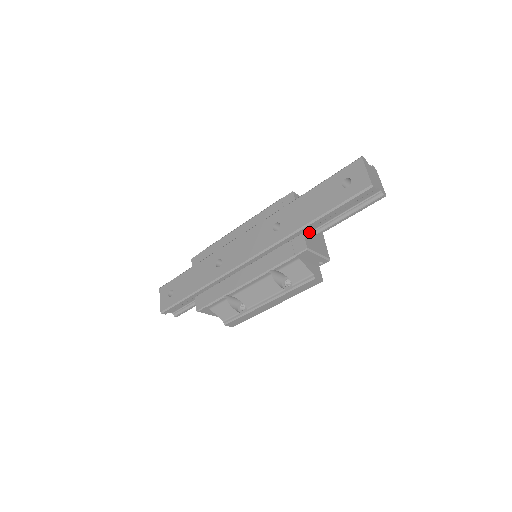
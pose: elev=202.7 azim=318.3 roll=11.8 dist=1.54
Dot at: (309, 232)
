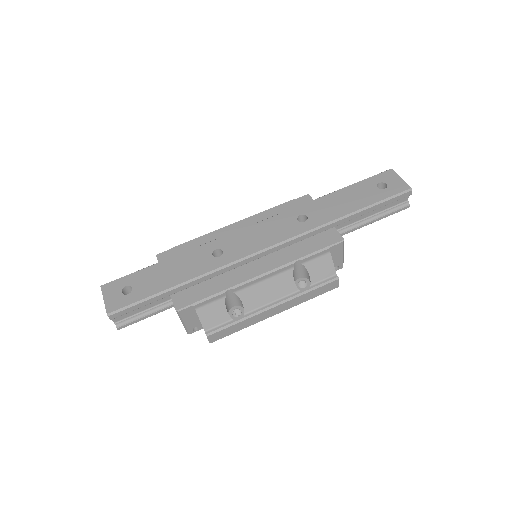
Dot at: occluded
